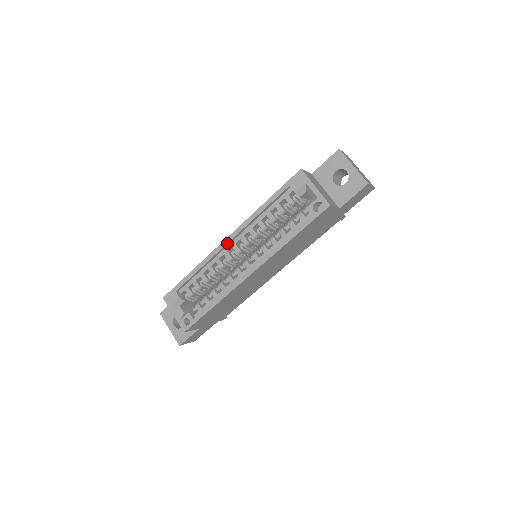
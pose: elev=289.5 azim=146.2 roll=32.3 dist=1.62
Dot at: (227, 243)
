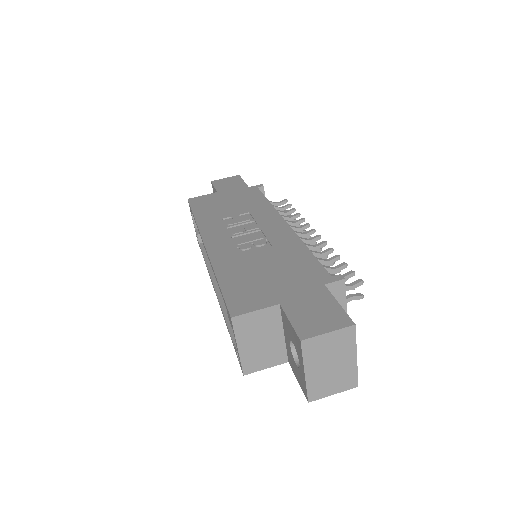
Dot at: (204, 246)
